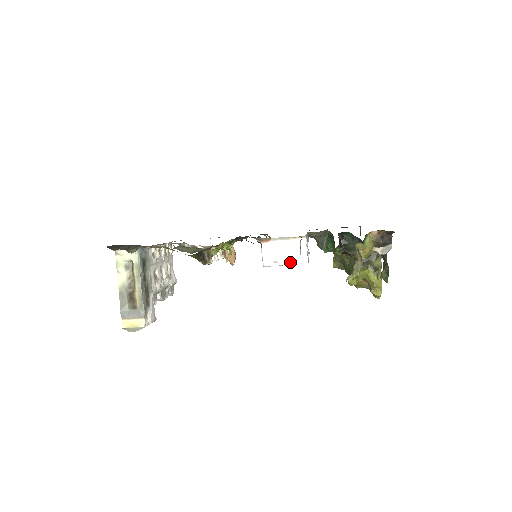
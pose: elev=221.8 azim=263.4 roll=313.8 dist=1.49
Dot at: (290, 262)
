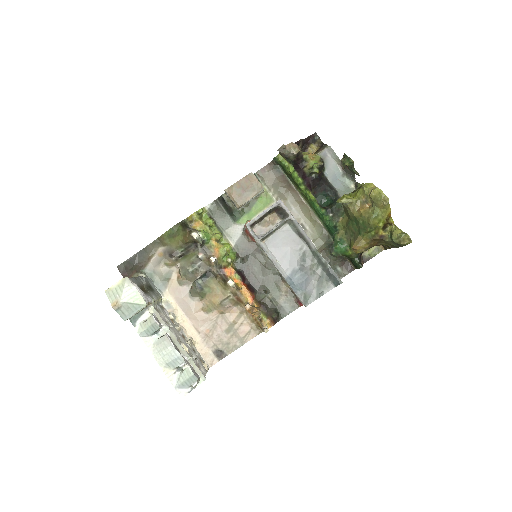
Dot at: (266, 209)
